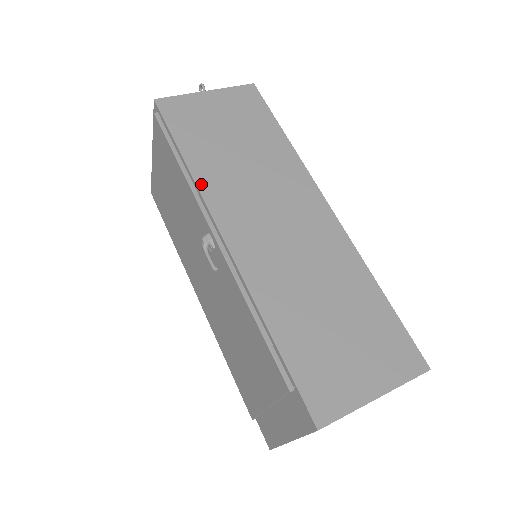
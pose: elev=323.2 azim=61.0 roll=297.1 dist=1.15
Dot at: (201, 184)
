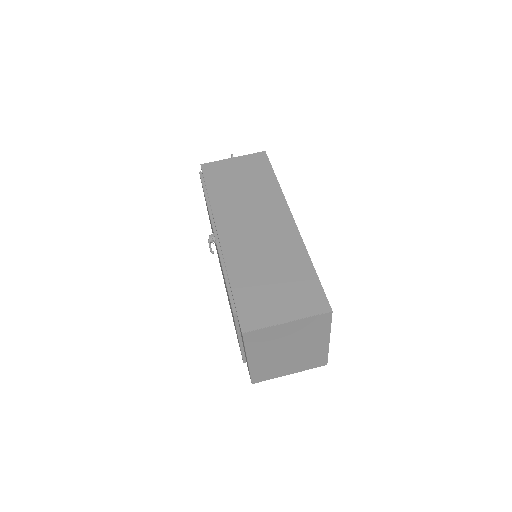
Dot at: (214, 207)
